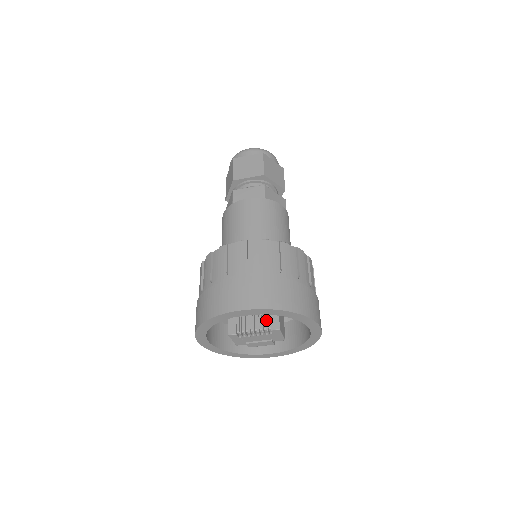
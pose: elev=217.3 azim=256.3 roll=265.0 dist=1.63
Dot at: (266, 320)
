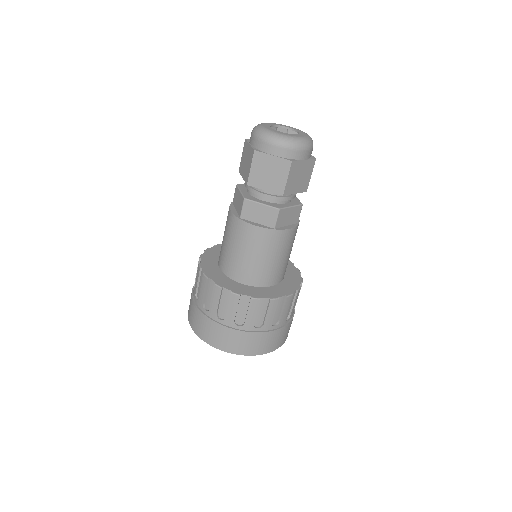
Dot at: occluded
